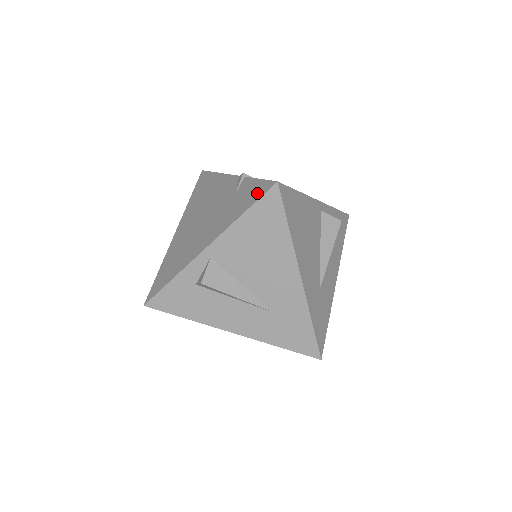
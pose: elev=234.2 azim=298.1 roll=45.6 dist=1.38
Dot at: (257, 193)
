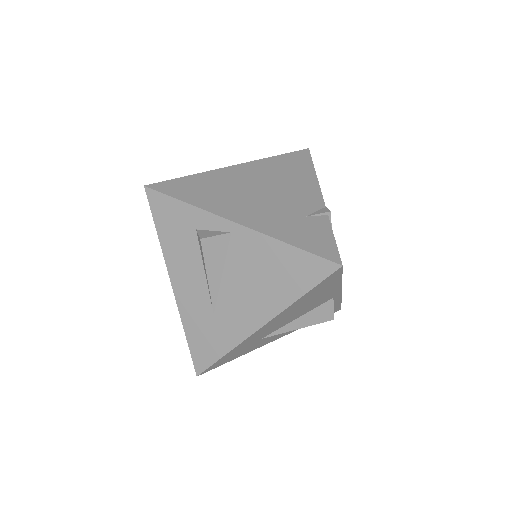
Dot at: (320, 247)
